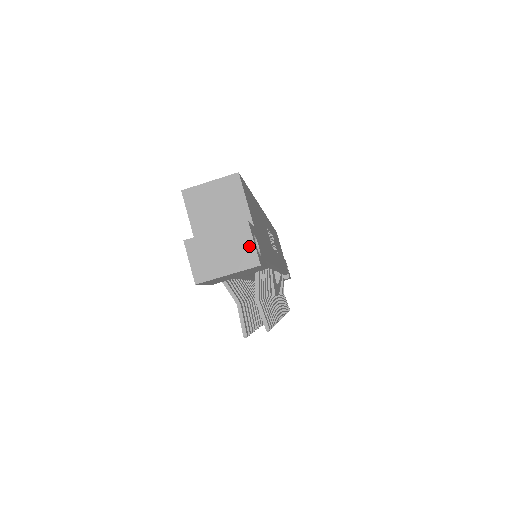
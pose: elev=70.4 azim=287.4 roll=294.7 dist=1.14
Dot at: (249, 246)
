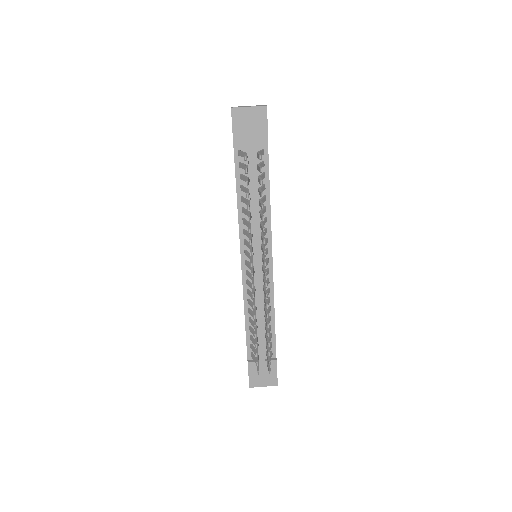
Dot at: (263, 105)
